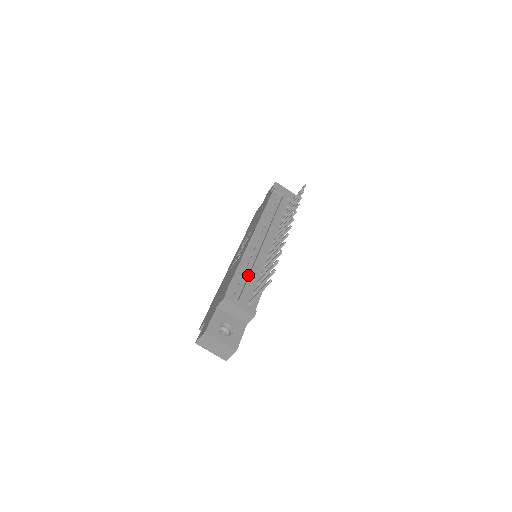
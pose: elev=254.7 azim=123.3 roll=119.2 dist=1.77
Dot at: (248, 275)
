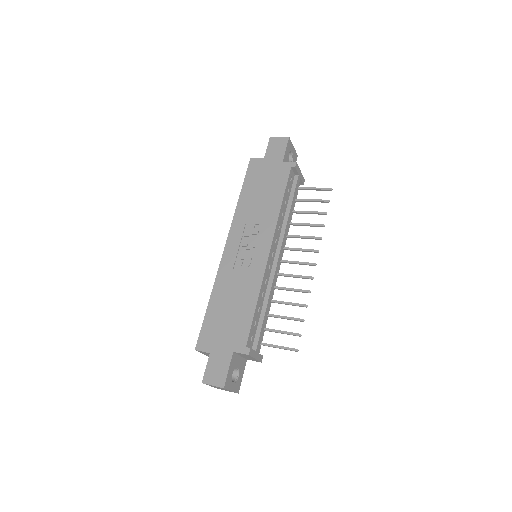
Dot at: (262, 310)
